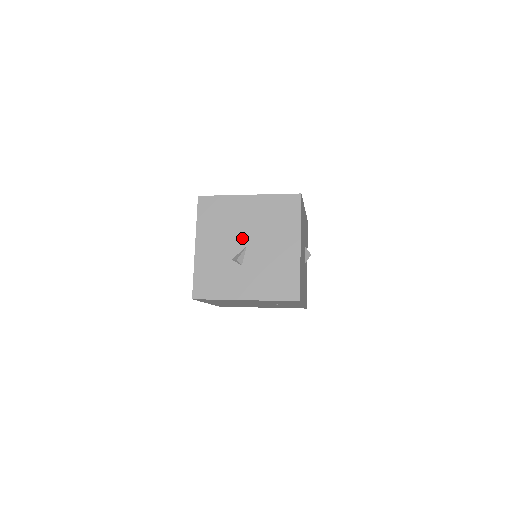
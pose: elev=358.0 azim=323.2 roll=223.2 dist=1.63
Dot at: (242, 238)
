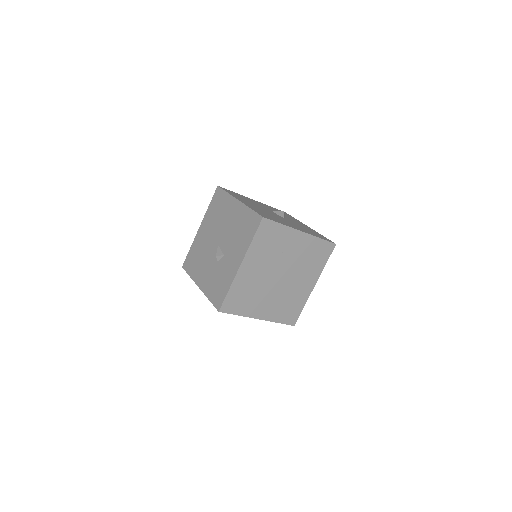
Dot at: (213, 246)
